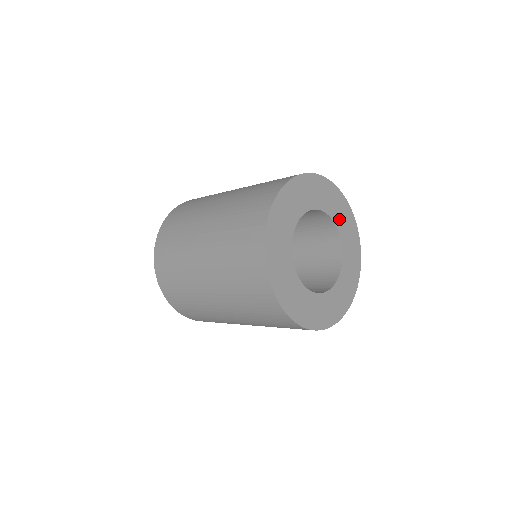
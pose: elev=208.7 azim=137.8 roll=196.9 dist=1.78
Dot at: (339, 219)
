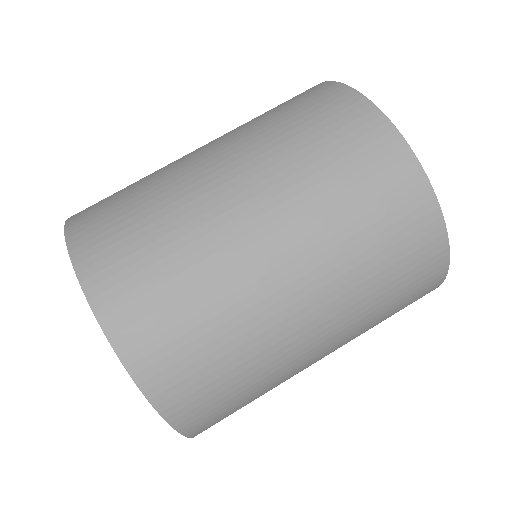
Dot at: occluded
